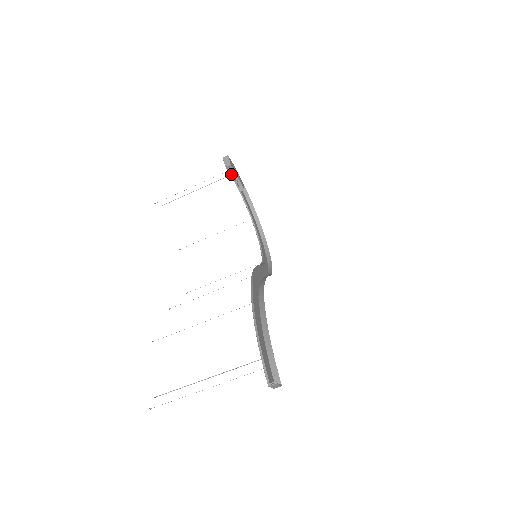
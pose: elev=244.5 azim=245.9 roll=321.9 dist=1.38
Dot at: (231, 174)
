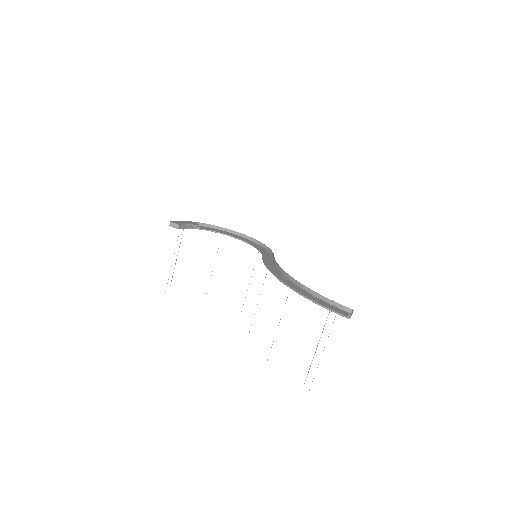
Dot at: (184, 228)
